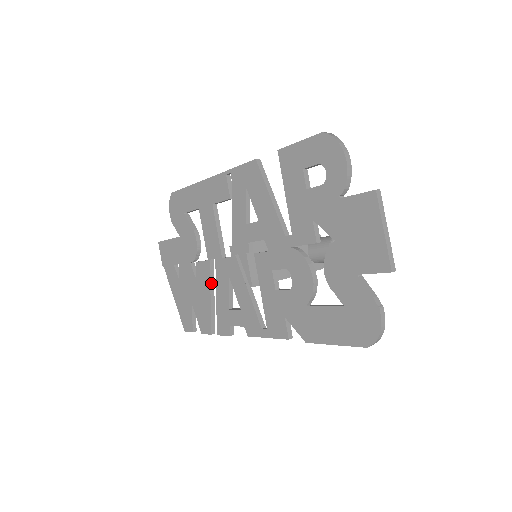
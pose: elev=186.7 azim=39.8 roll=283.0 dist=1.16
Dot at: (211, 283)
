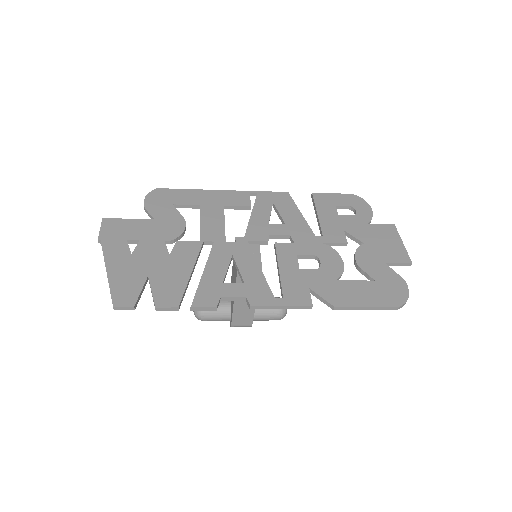
Dot at: (196, 260)
